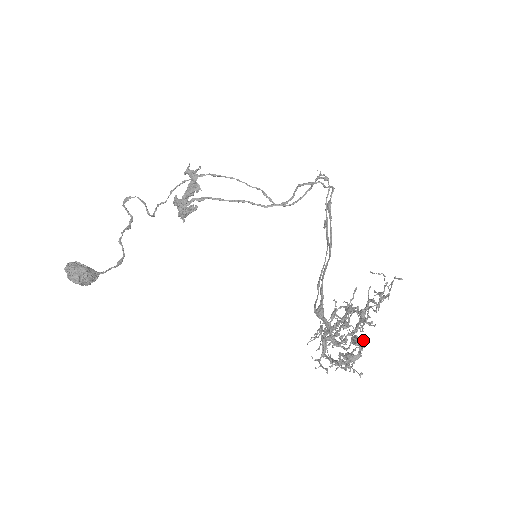
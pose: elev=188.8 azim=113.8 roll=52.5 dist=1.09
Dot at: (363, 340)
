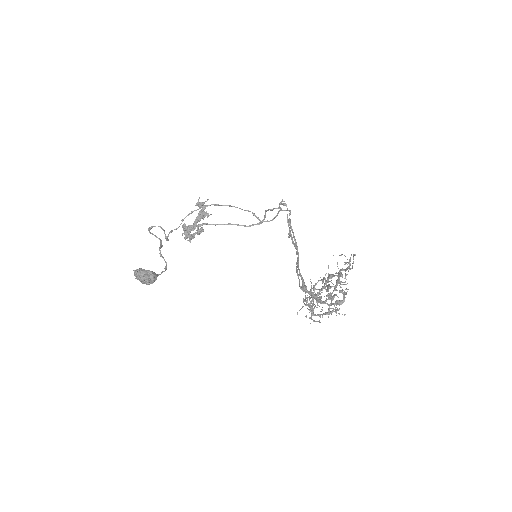
Dot at: occluded
